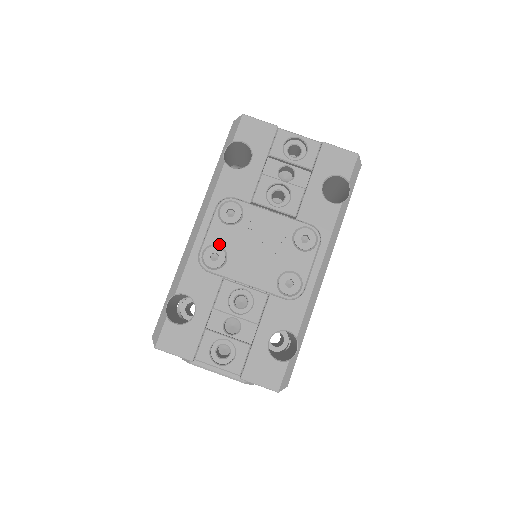
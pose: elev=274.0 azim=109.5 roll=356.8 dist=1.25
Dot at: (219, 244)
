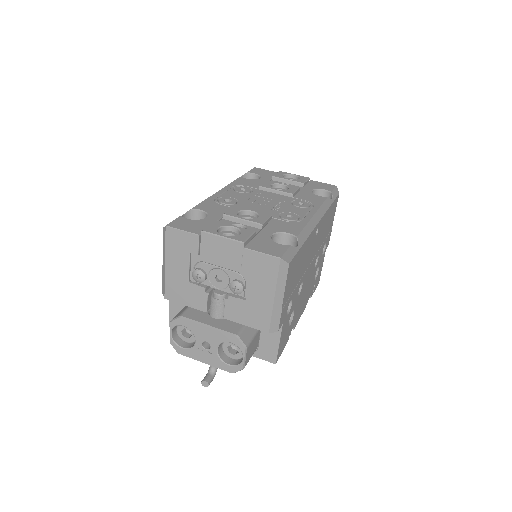
Dot at: (232, 197)
